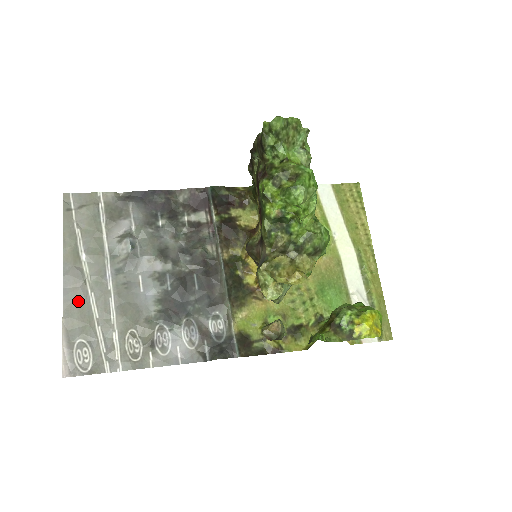
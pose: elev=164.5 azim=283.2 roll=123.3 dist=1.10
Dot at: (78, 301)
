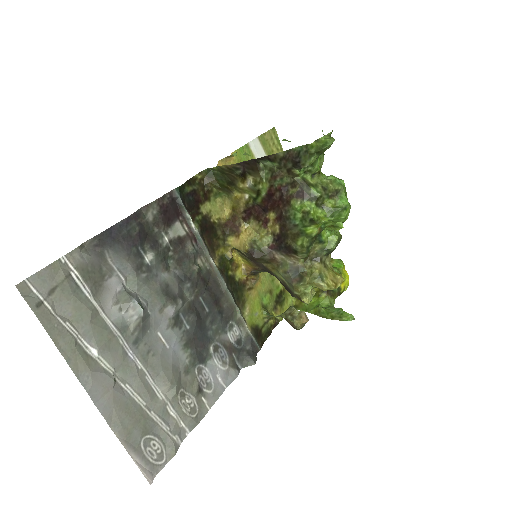
Dot at: (119, 405)
